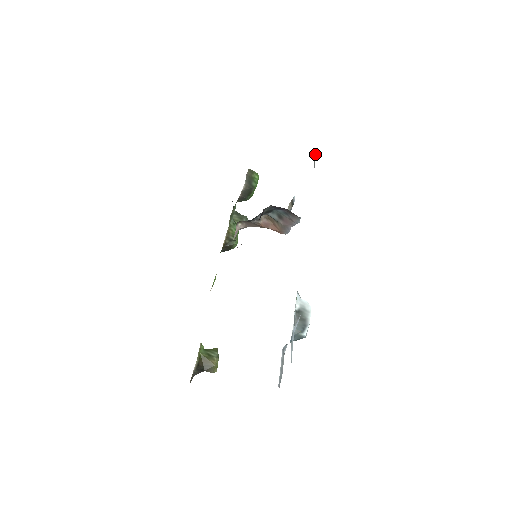
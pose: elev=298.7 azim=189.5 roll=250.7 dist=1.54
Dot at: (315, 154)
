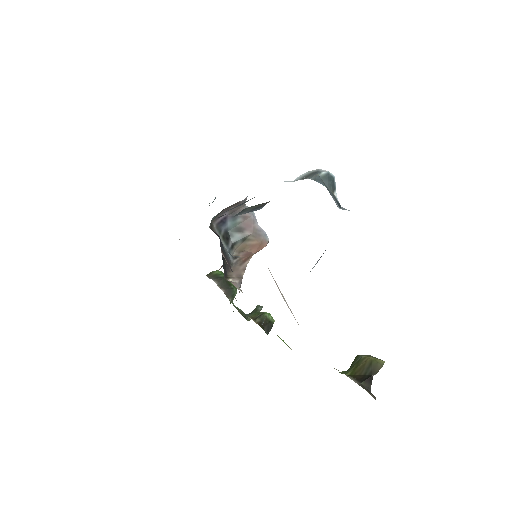
Dot at: occluded
